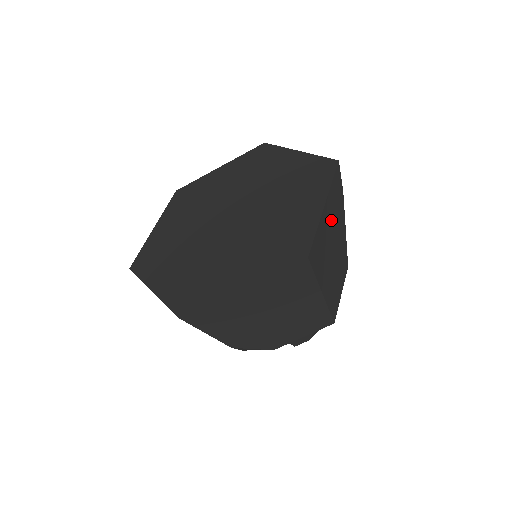
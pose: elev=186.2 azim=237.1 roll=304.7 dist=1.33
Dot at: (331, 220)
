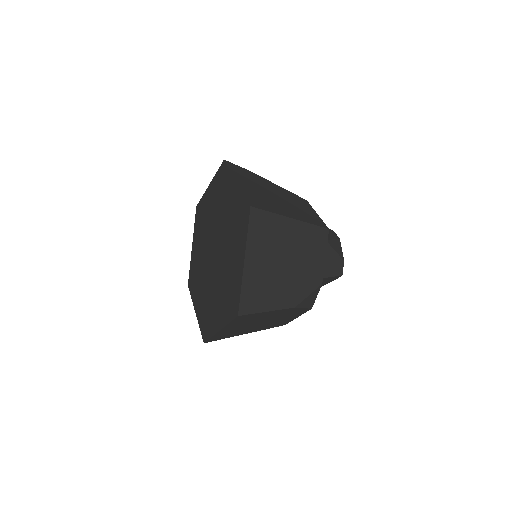
Dot at: (253, 185)
